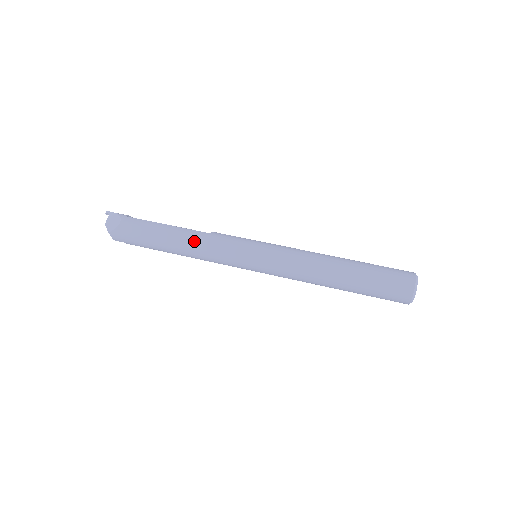
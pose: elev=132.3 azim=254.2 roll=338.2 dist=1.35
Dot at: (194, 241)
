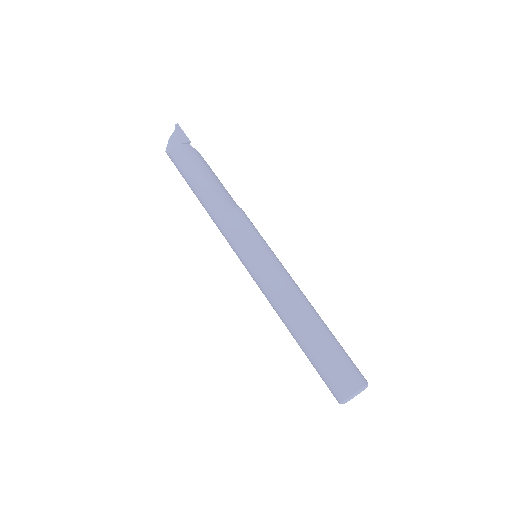
Dot at: (212, 210)
